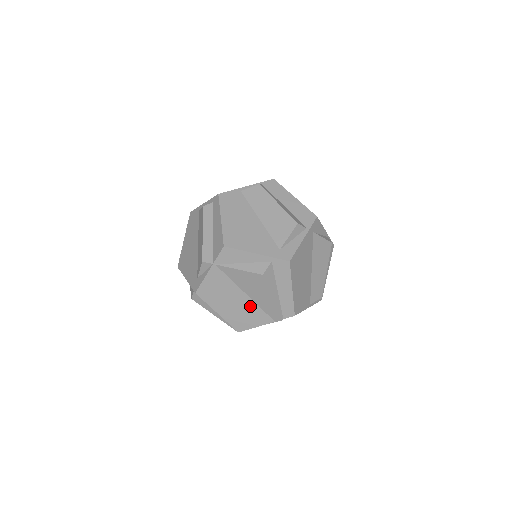
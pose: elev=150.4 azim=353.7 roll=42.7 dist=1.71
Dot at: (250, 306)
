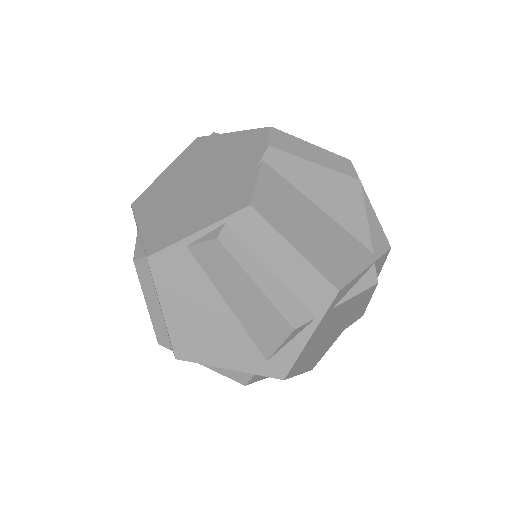
Dot at: occluded
